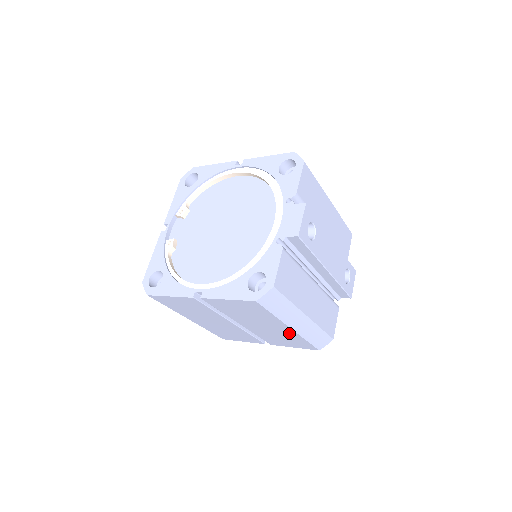
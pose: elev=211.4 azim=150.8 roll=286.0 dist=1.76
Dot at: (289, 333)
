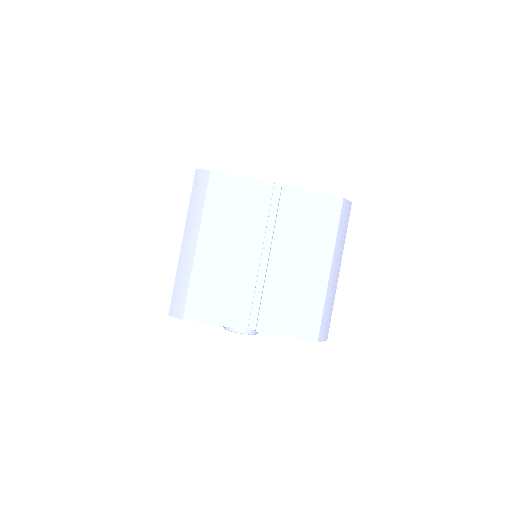
Dot at: (317, 284)
